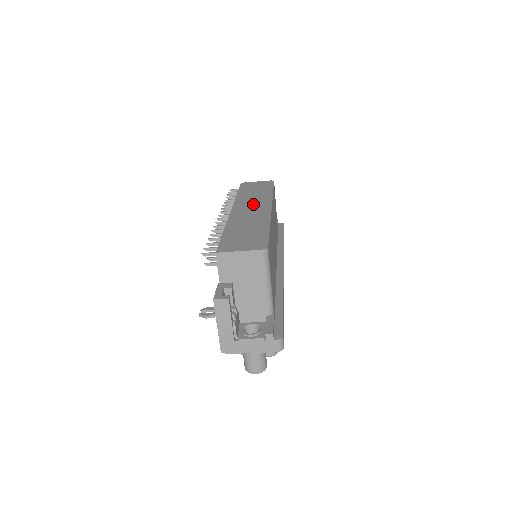
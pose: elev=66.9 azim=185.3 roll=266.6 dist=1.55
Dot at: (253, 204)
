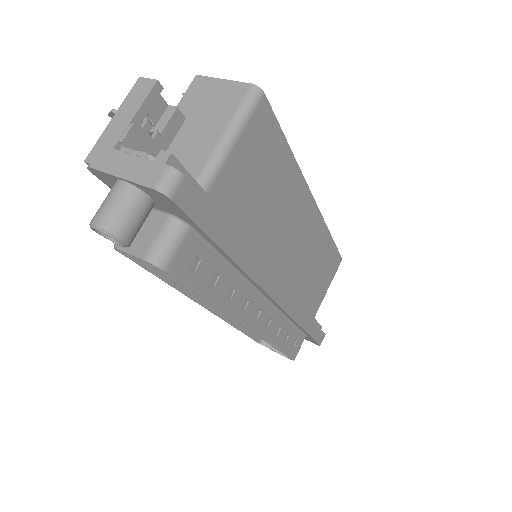
Dot at: occluded
